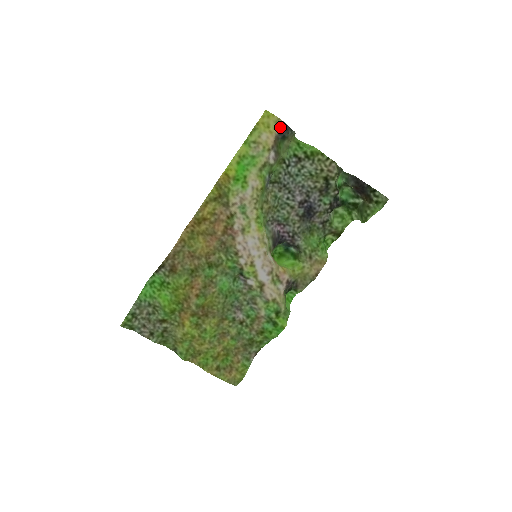
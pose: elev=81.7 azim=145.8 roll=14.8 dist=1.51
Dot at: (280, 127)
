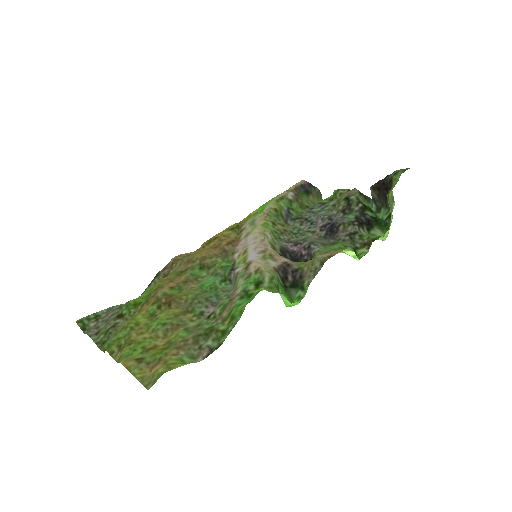
Dot at: (302, 183)
